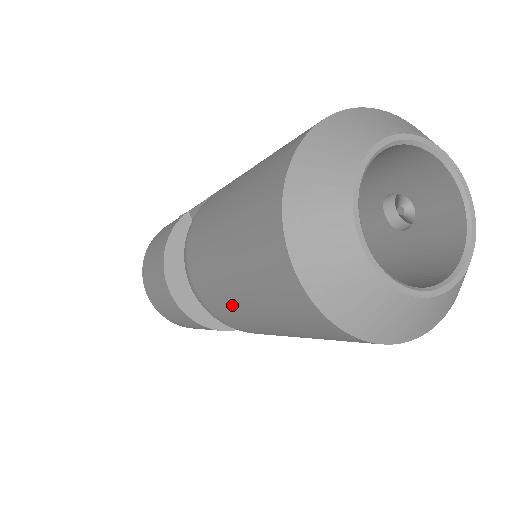
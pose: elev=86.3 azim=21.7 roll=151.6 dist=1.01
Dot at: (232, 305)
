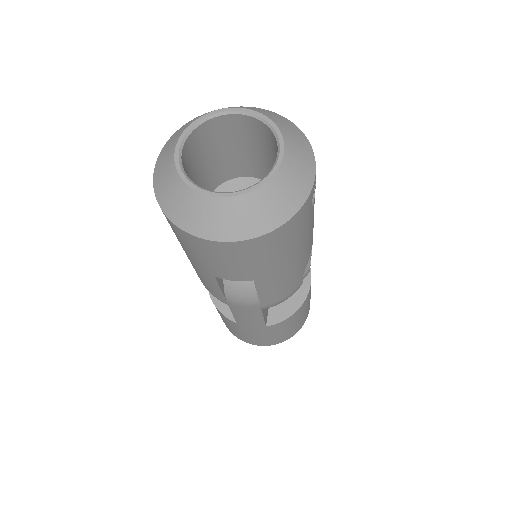
Dot at: occluded
